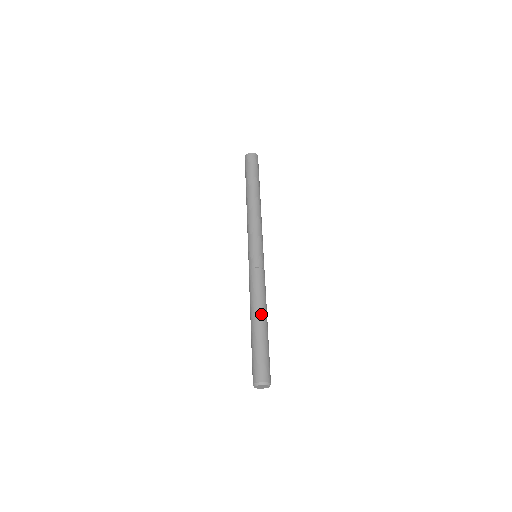
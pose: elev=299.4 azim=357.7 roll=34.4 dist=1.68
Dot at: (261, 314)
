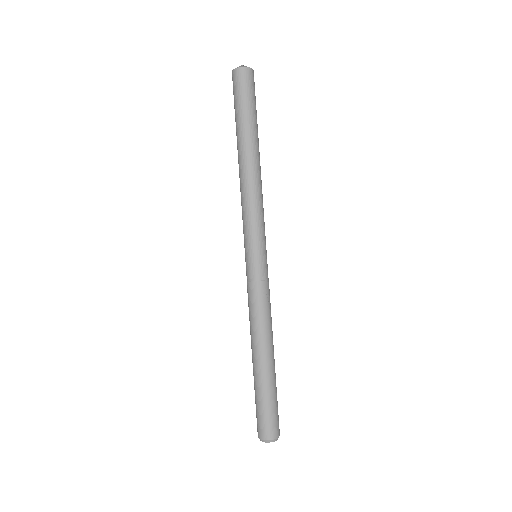
Dot at: (265, 351)
